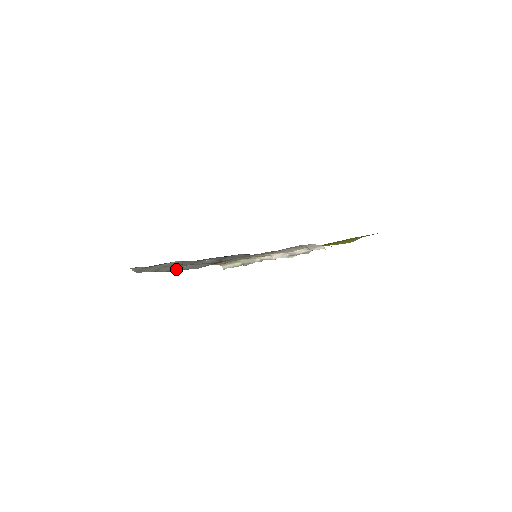
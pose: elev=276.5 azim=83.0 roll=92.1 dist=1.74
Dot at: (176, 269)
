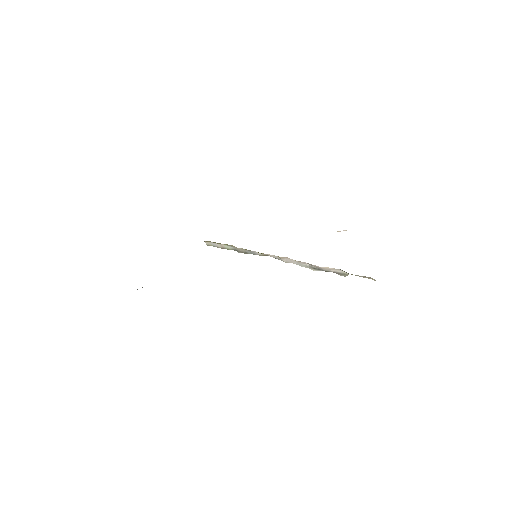
Dot at: occluded
